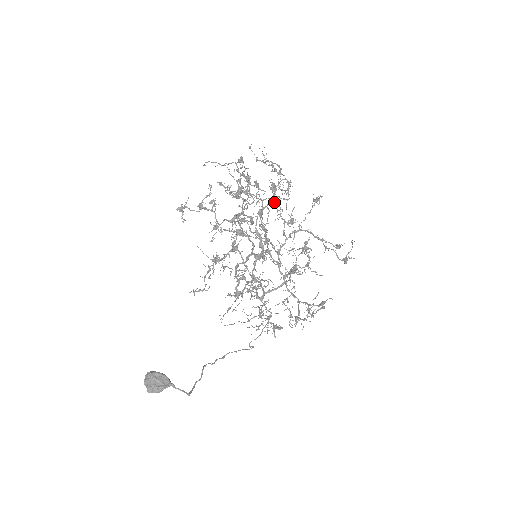
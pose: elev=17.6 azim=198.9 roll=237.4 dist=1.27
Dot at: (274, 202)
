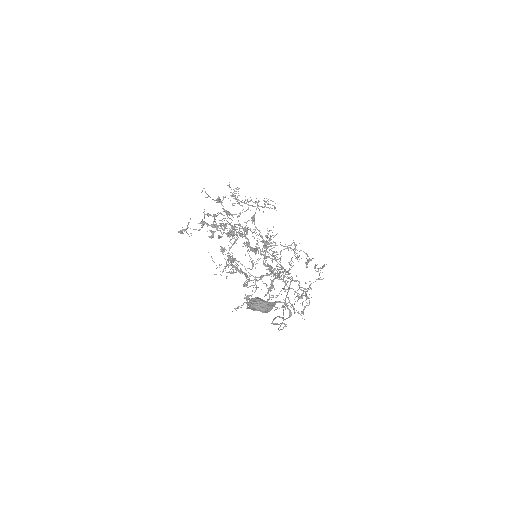
Dot at: (266, 202)
